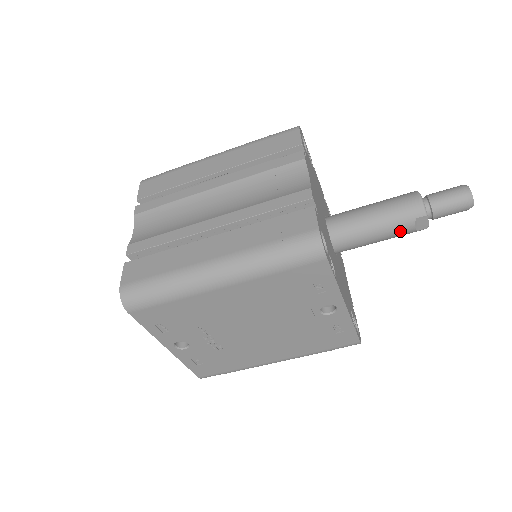
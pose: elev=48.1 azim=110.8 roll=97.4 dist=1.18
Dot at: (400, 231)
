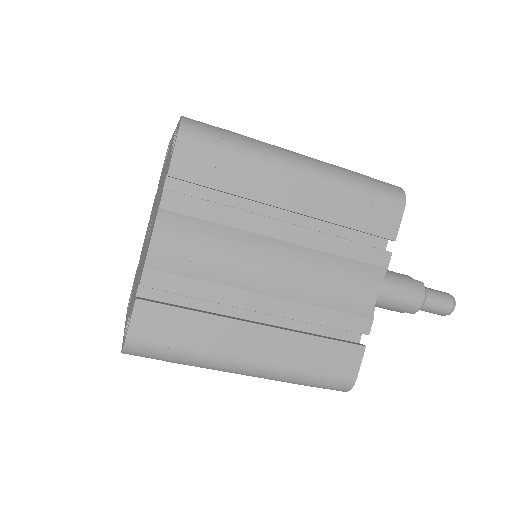
Dot at: occluded
